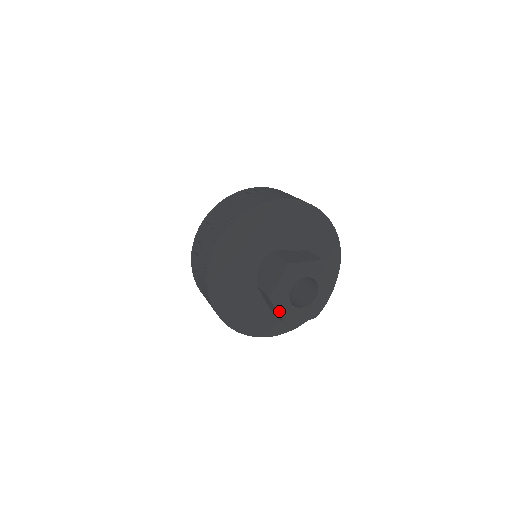
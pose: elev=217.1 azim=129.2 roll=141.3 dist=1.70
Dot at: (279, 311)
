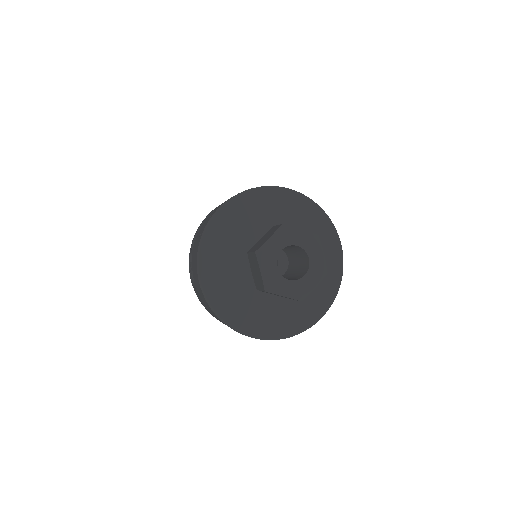
Dot at: (263, 272)
